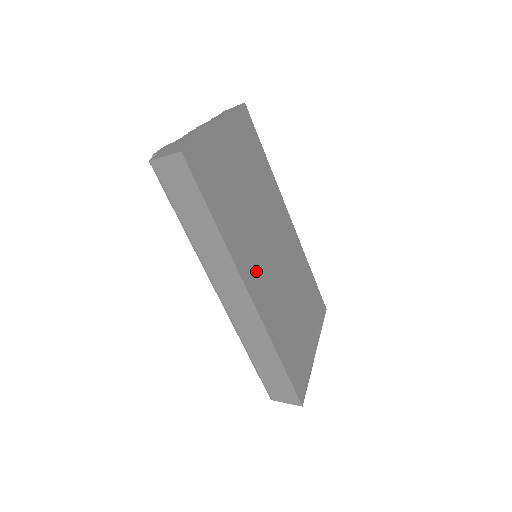
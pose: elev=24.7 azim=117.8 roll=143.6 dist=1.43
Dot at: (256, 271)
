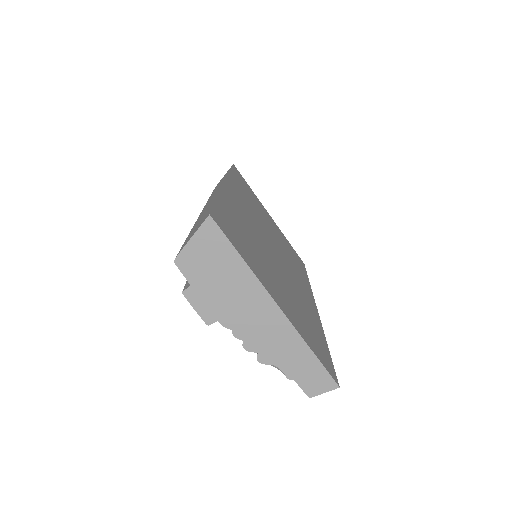
Dot at: (244, 205)
